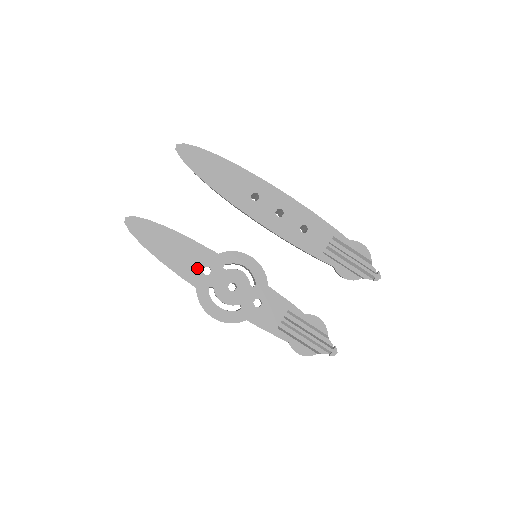
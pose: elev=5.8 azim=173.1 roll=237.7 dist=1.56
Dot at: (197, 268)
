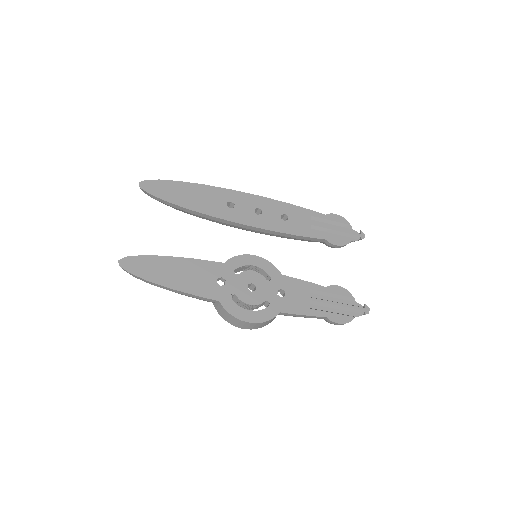
Dot at: (211, 283)
